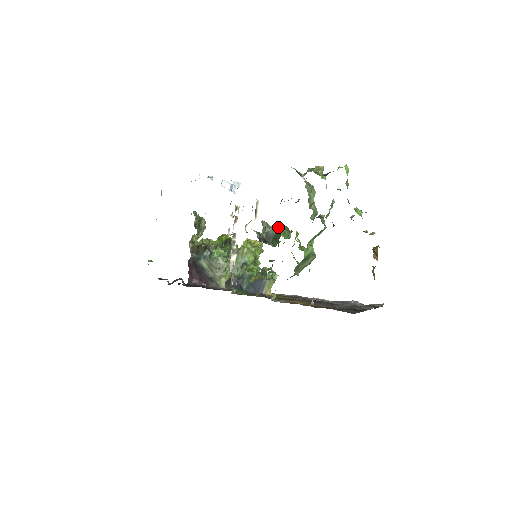
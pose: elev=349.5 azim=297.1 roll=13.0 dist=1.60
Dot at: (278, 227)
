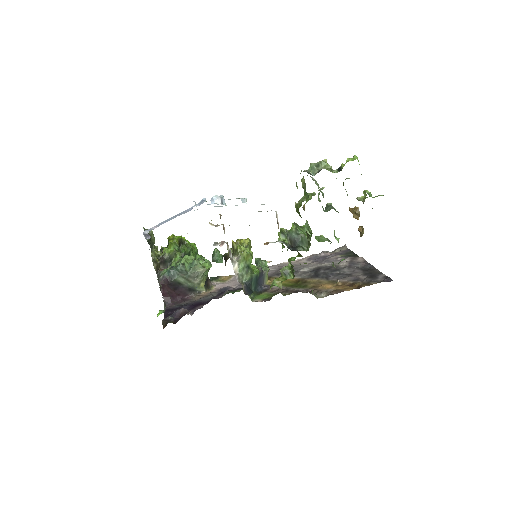
Dot at: (297, 229)
